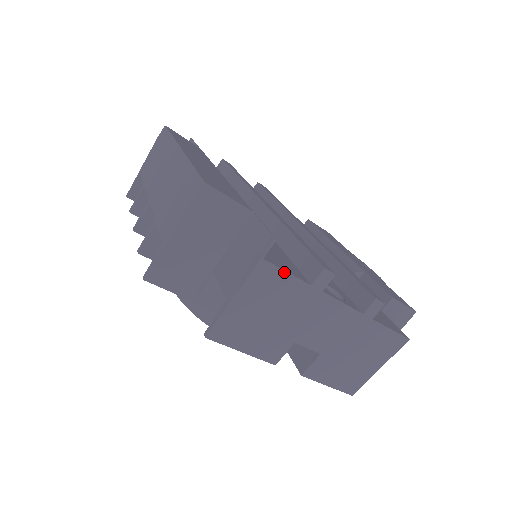
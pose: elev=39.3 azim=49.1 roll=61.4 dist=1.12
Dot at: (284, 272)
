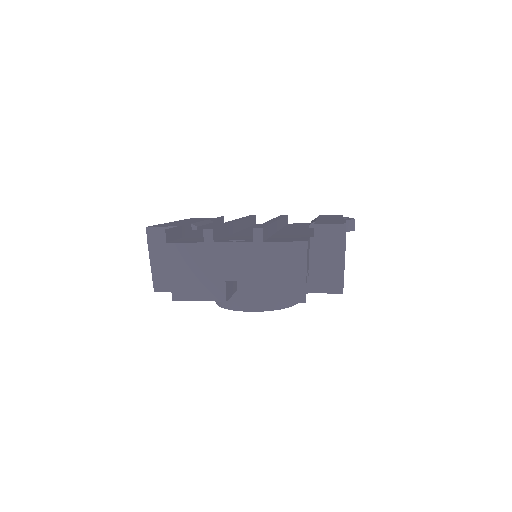
Dot at: (183, 244)
